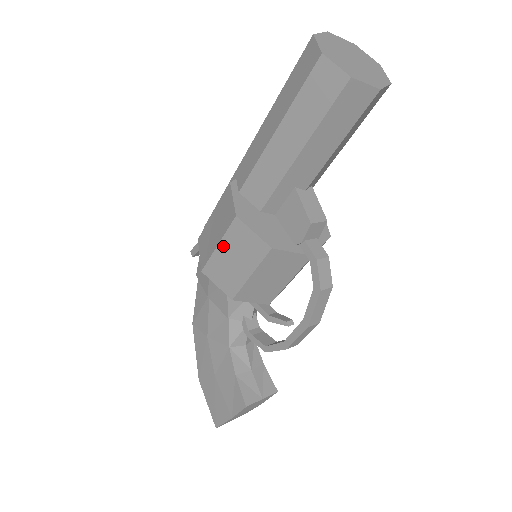
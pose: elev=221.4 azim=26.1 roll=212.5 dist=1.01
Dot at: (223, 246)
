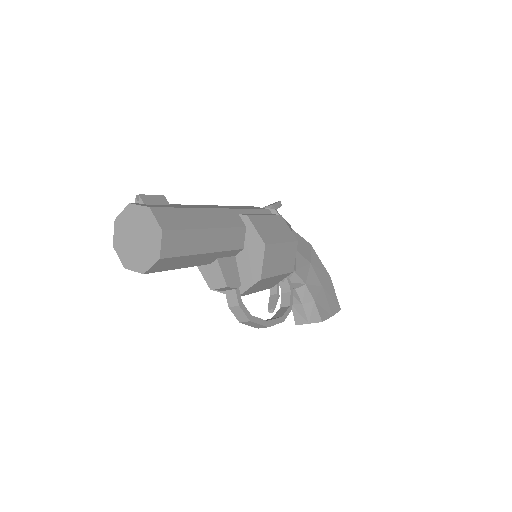
Dot at: occluded
